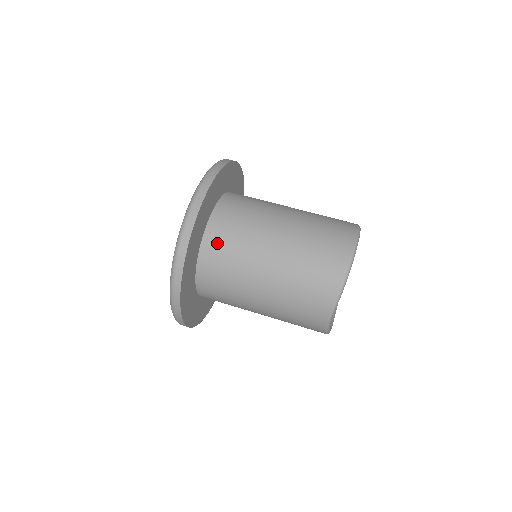
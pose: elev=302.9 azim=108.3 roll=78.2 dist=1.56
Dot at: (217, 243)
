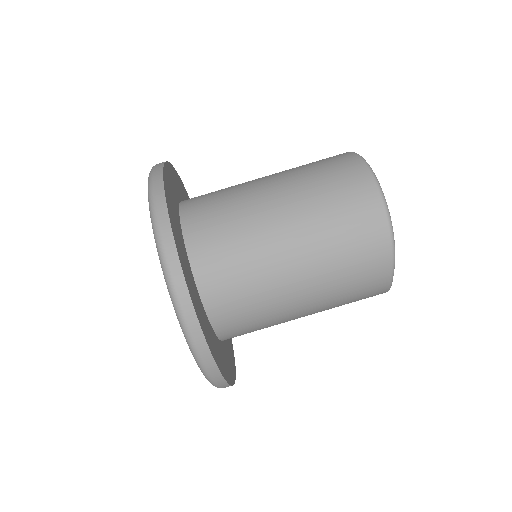
Dot at: (218, 279)
